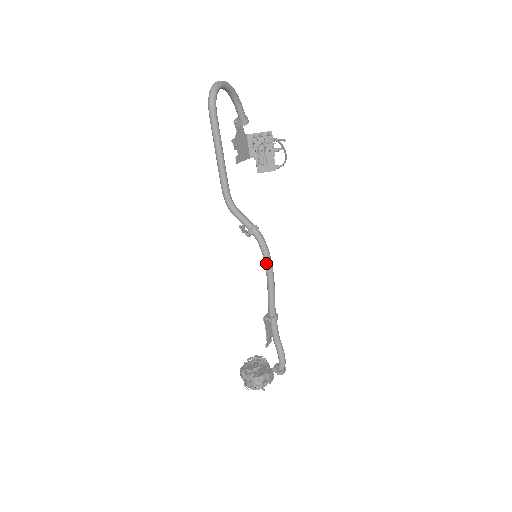
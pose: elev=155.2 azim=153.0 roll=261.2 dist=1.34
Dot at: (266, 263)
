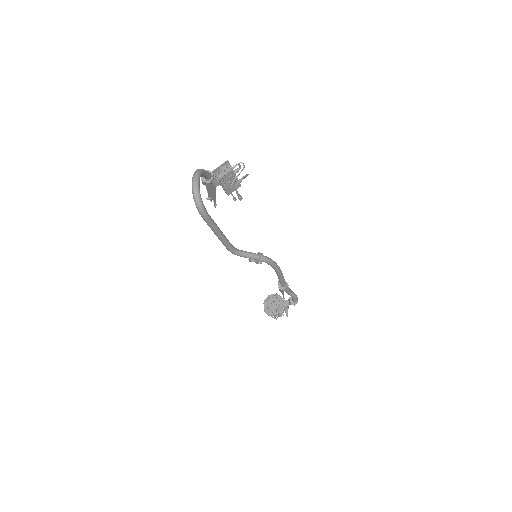
Dot at: (275, 270)
